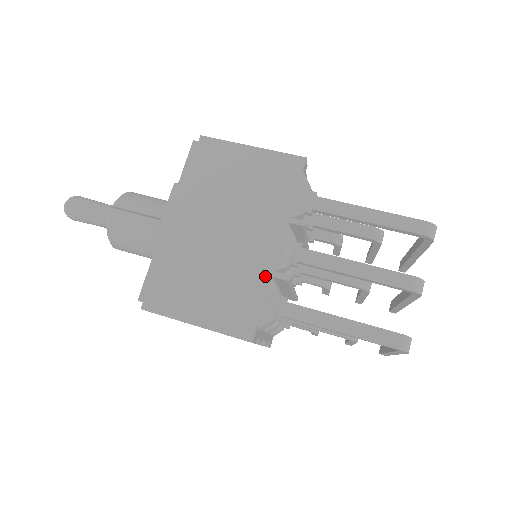
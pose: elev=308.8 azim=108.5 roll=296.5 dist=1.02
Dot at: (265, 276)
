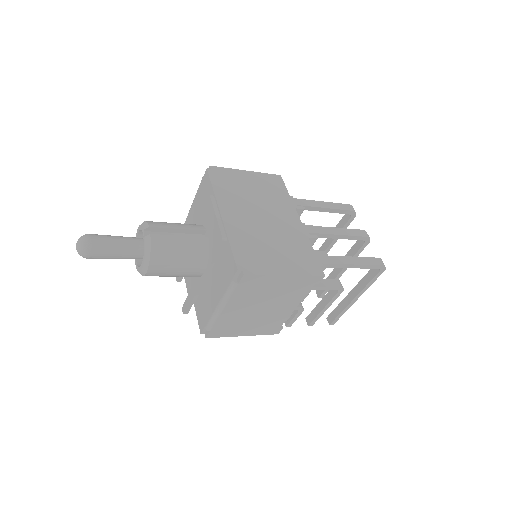
Dot at: (305, 238)
